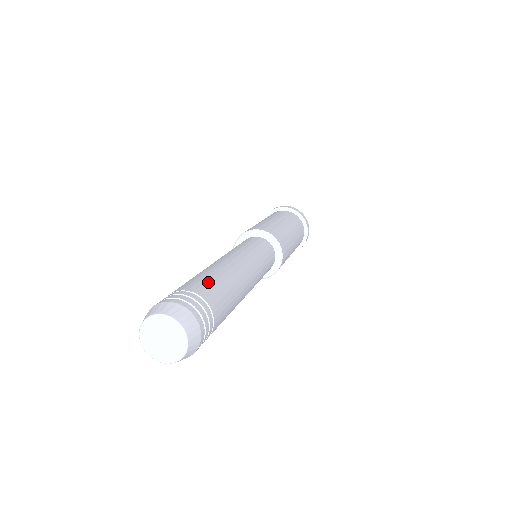
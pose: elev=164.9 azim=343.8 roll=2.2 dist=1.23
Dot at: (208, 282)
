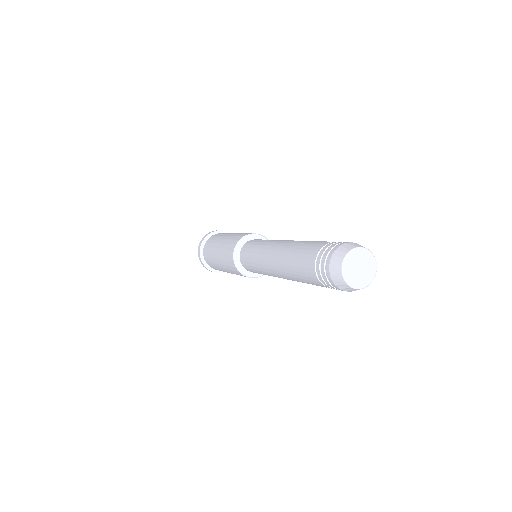
Dot at: (313, 243)
